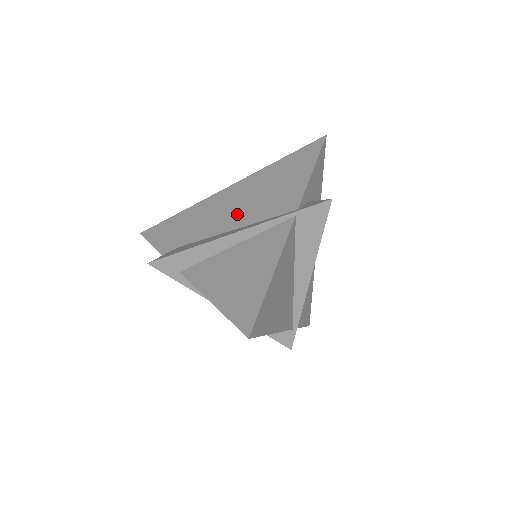
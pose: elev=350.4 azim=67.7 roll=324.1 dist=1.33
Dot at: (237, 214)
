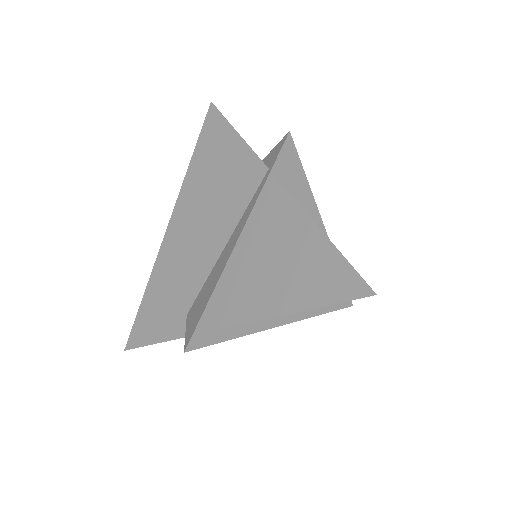
Dot at: (211, 232)
